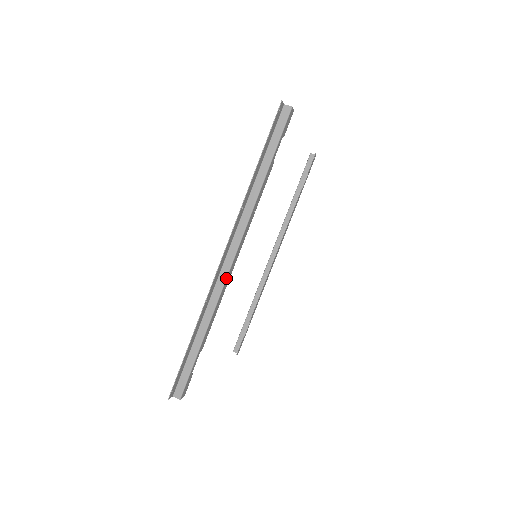
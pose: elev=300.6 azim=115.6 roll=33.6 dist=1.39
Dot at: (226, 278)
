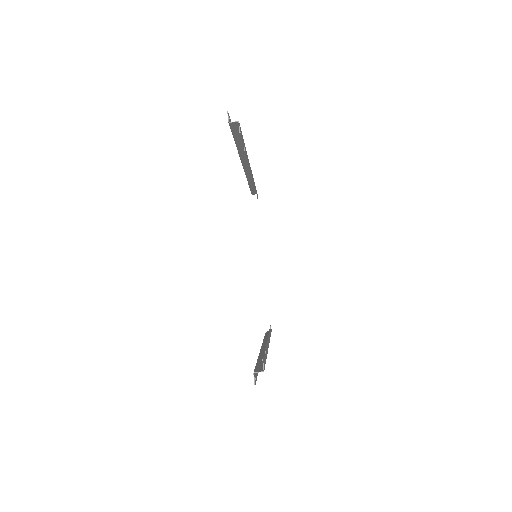
Dot at: occluded
